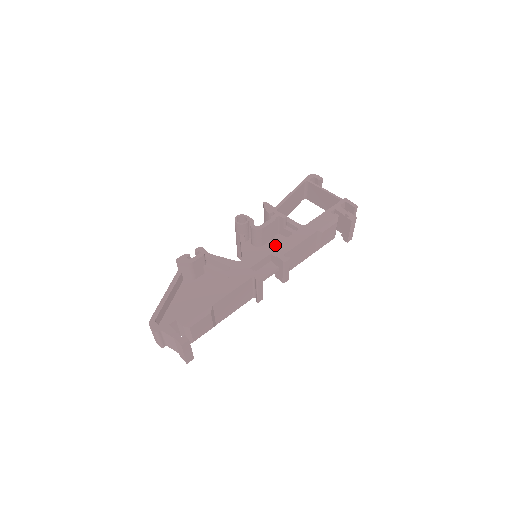
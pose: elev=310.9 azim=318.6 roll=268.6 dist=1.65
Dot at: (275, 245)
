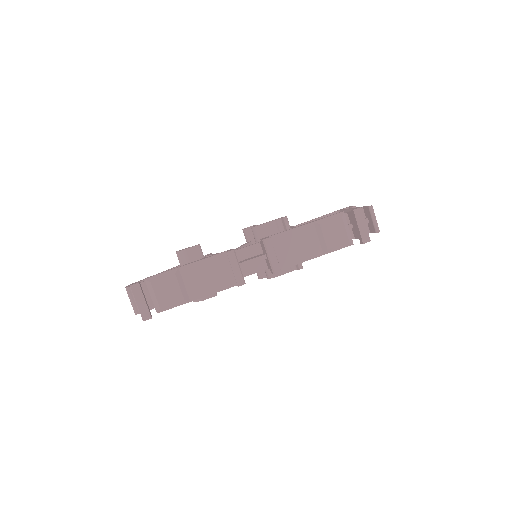
Dot at: occluded
